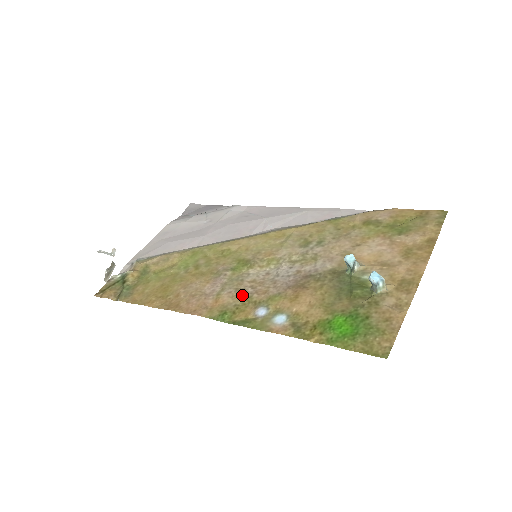
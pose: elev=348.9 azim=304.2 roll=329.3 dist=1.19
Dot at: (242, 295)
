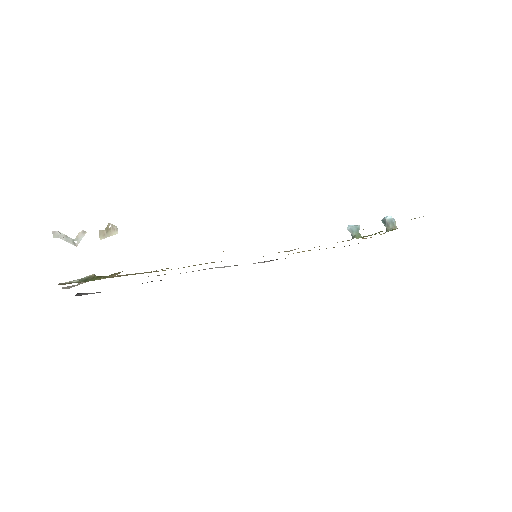
Dot at: occluded
